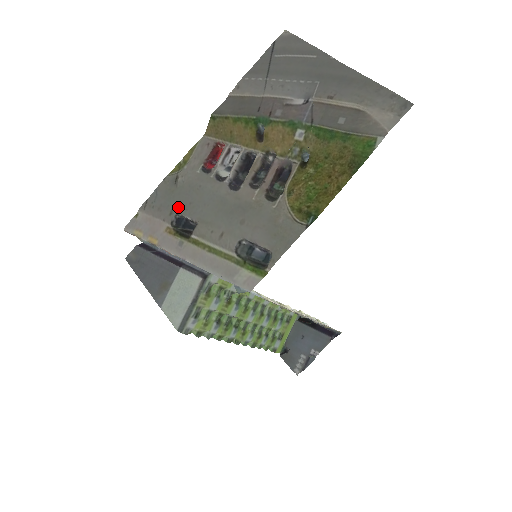
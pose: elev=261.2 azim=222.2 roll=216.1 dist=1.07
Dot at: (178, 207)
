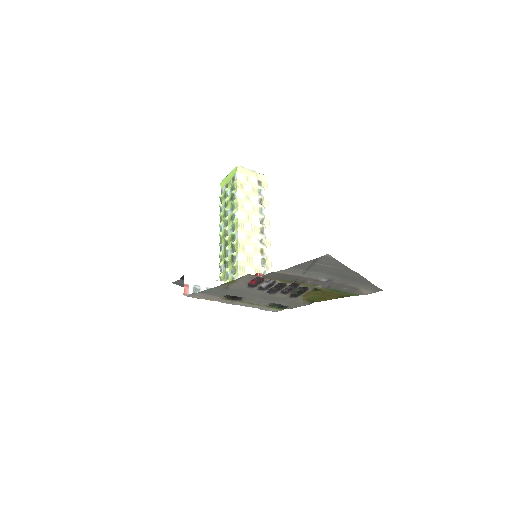
Dot at: (230, 295)
